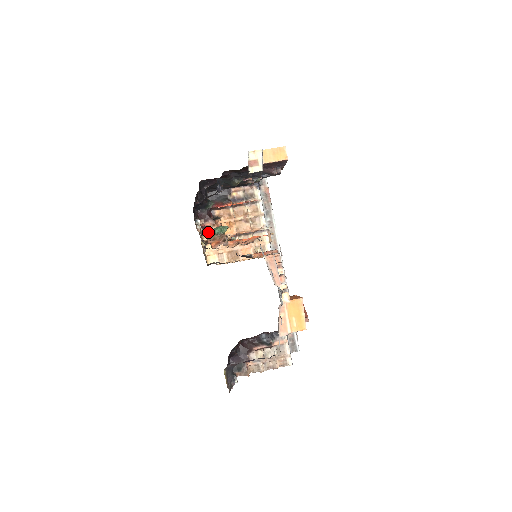
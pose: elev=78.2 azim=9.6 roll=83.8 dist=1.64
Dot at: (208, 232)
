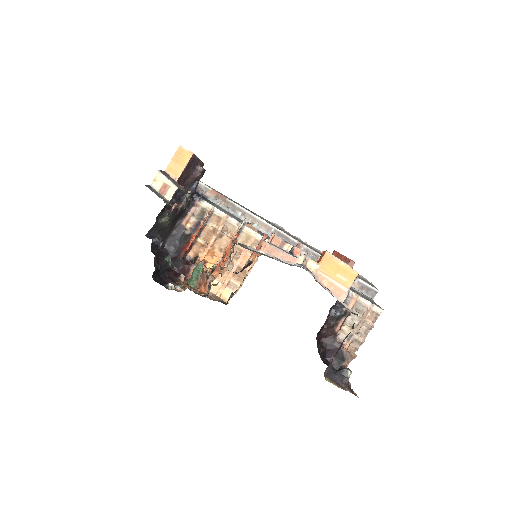
Dot at: (189, 284)
